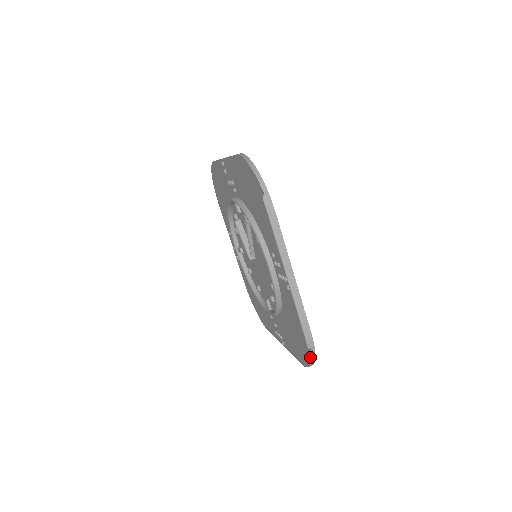
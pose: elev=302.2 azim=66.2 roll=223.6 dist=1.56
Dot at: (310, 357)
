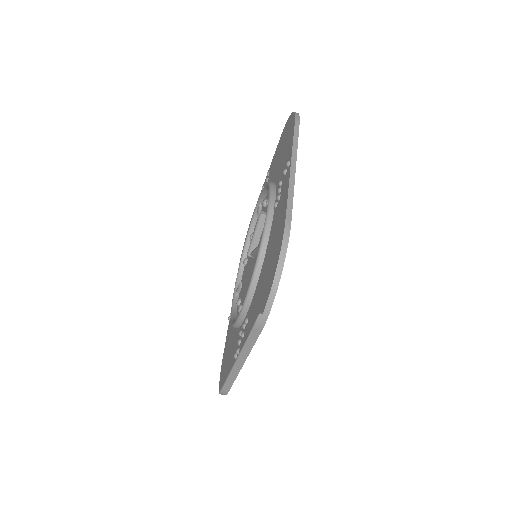
Dot at: occluded
